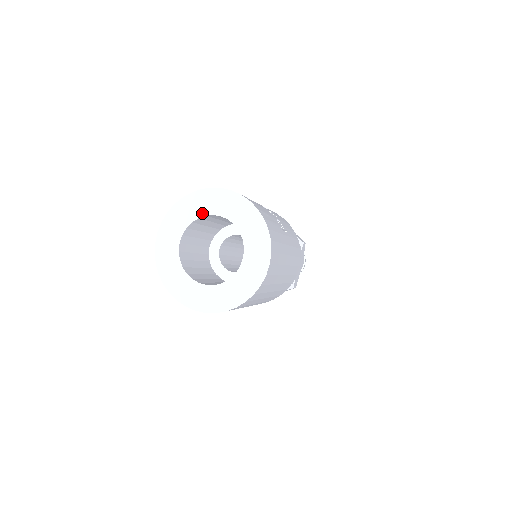
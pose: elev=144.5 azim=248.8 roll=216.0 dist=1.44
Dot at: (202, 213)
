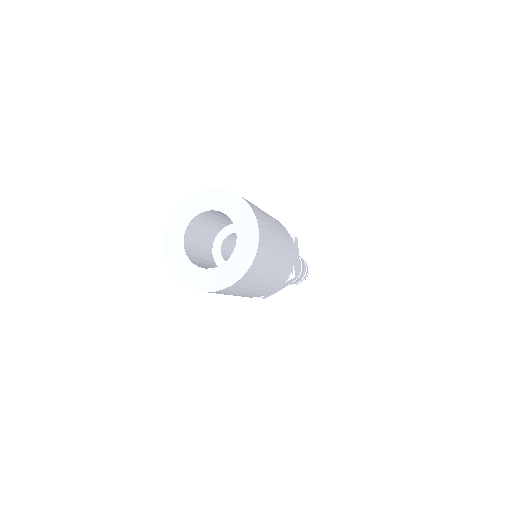
Dot at: (197, 212)
